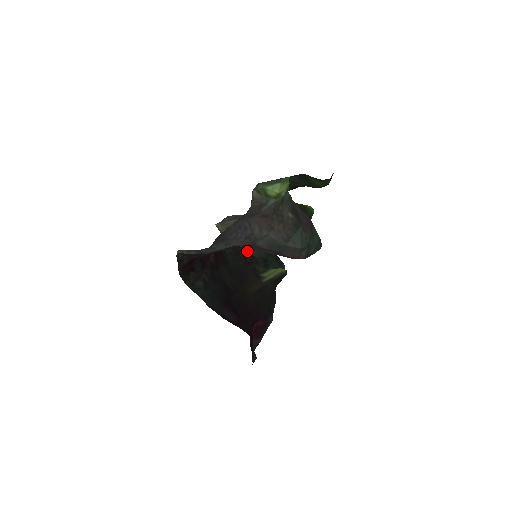
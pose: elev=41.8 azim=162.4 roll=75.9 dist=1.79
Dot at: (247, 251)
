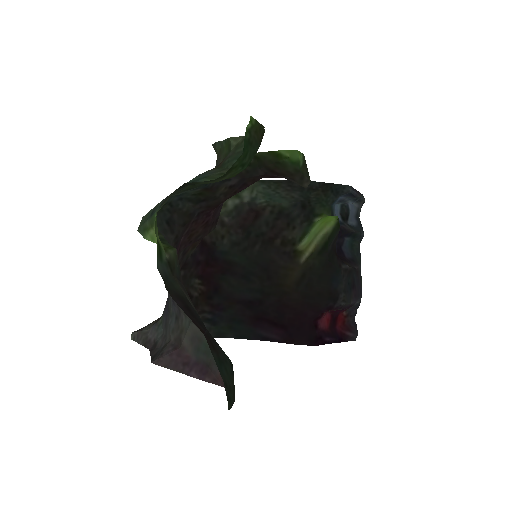
Dot at: (268, 209)
